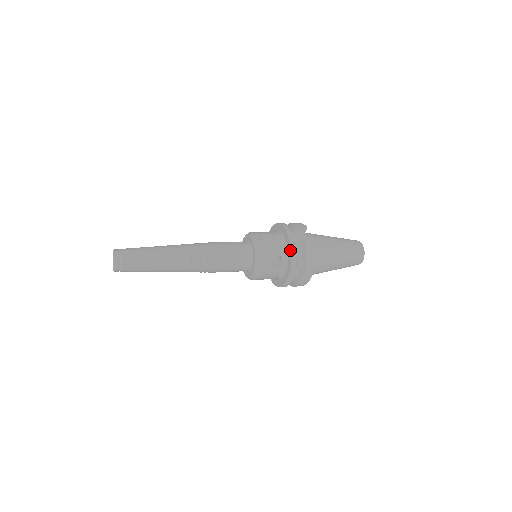
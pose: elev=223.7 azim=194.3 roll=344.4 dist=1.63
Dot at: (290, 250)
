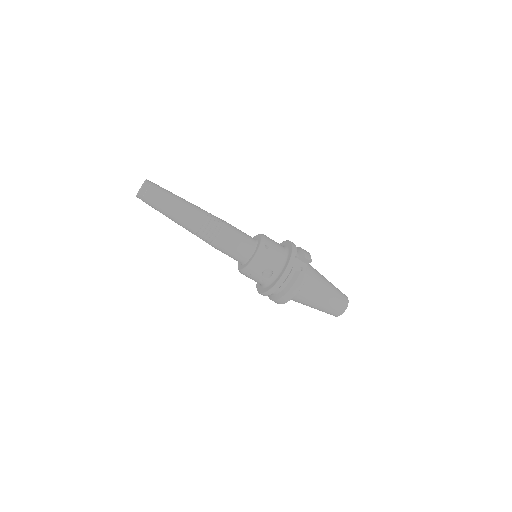
Dot at: (283, 272)
